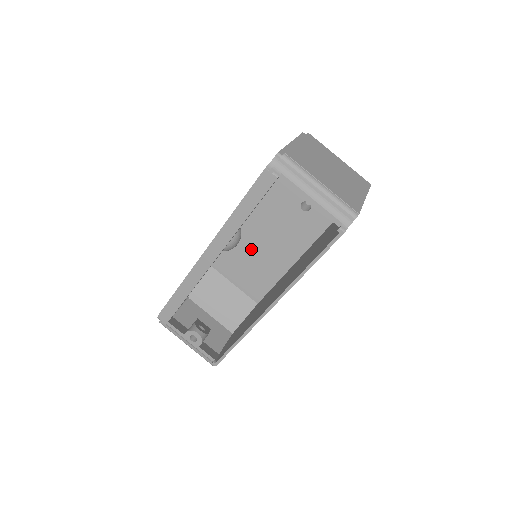
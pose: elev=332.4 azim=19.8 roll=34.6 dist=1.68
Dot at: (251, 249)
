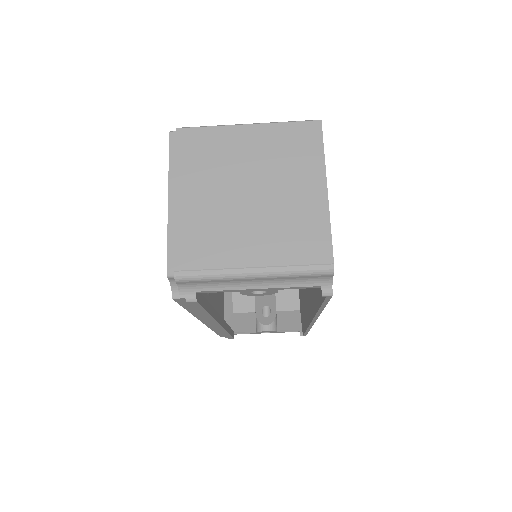
Dot at: occluded
